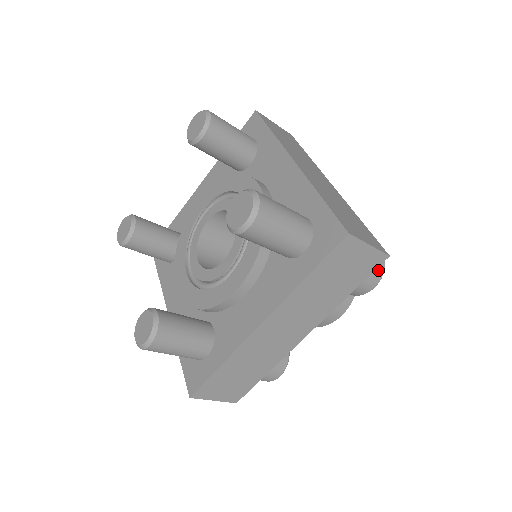
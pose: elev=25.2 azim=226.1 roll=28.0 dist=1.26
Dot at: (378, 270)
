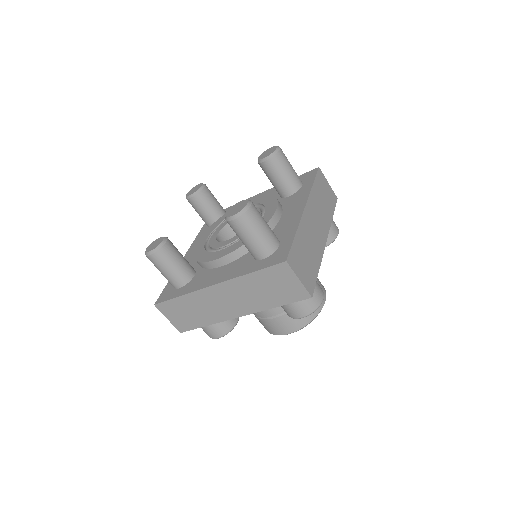
Dot at: occluded
